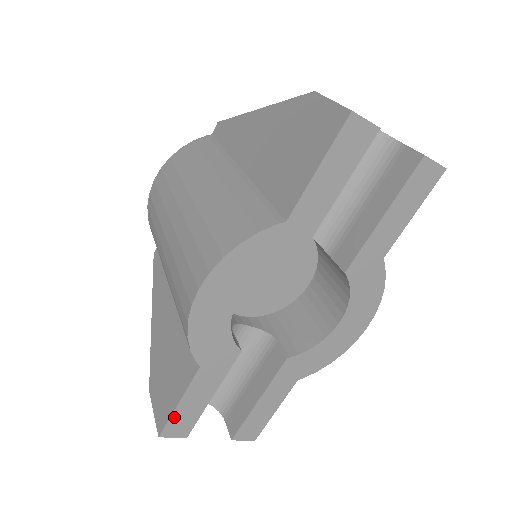
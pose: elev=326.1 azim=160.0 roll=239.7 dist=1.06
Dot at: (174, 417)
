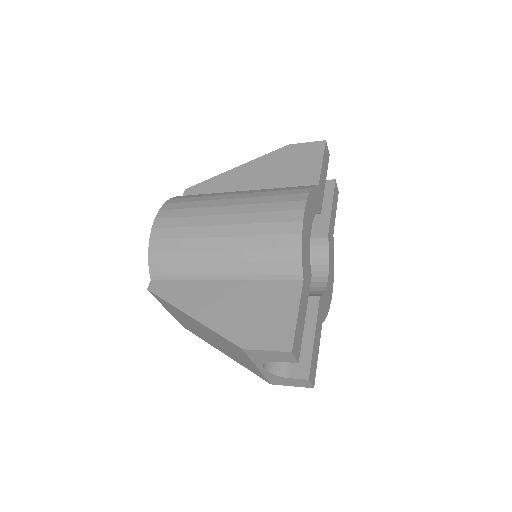
Dot at: (296, 330)
